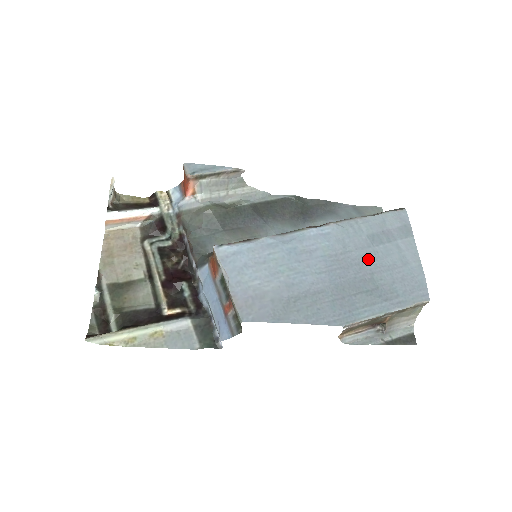
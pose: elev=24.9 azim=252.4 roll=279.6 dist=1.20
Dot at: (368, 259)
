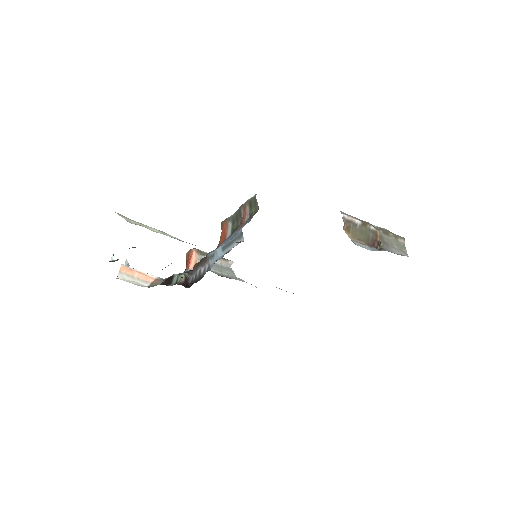
Dot at: occluded
